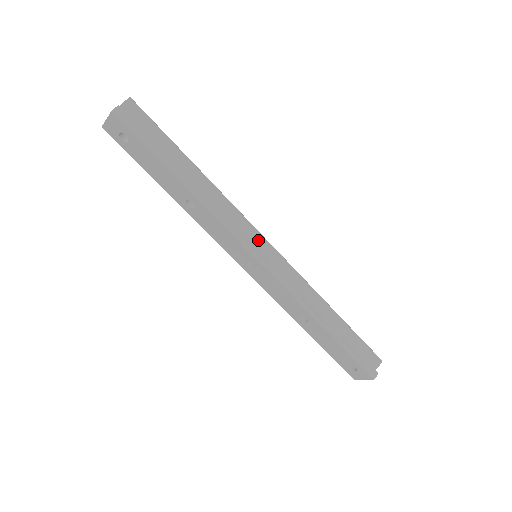
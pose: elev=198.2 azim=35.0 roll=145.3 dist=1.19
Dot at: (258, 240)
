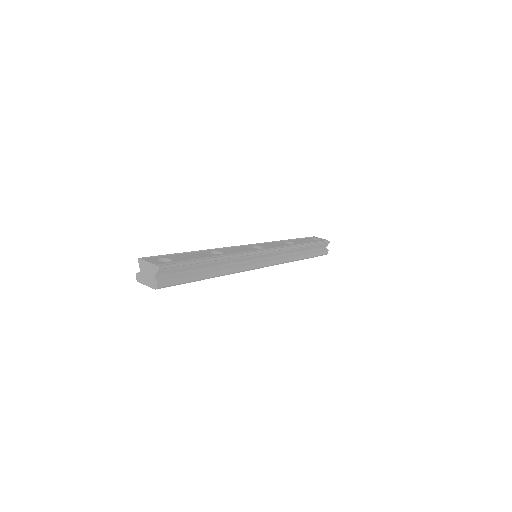
Dot at: (259, 256)
